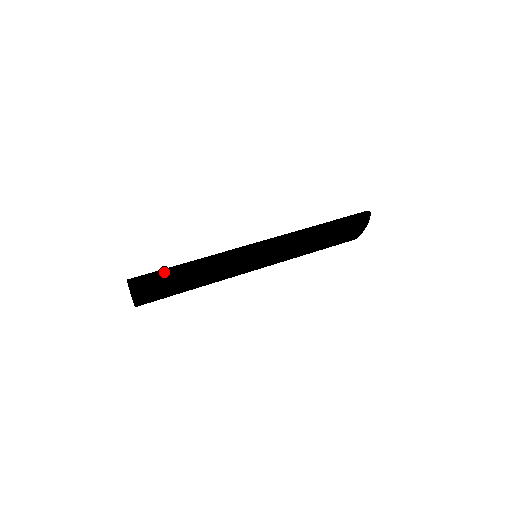
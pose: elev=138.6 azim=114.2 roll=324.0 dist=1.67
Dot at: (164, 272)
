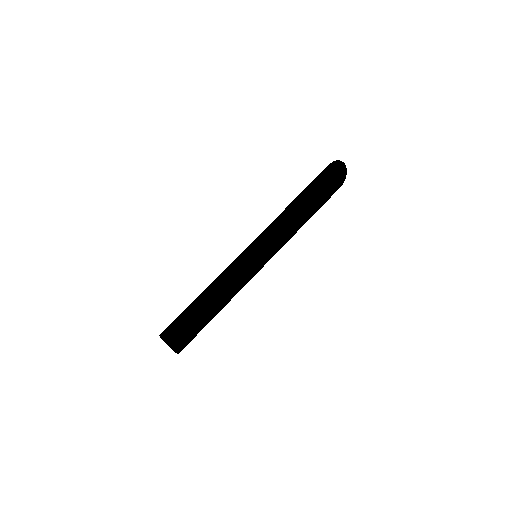
Dot at: (195, 323)
